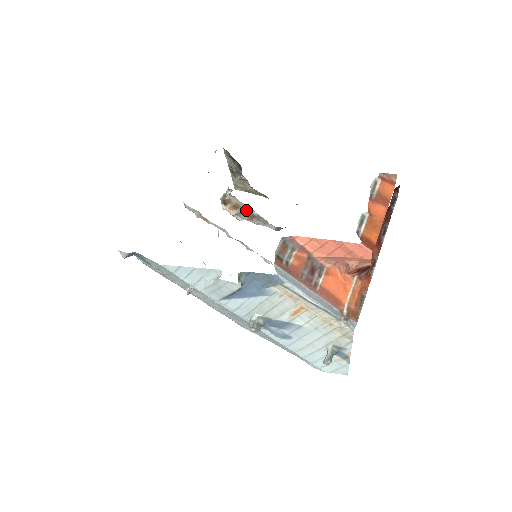
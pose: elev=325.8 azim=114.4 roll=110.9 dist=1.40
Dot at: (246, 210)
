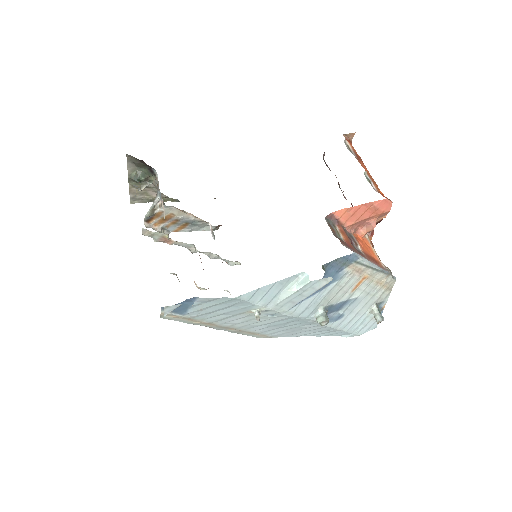
Dot at: (181, 218)
